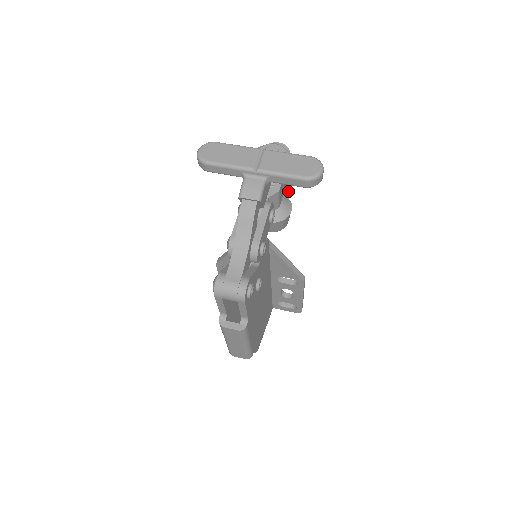
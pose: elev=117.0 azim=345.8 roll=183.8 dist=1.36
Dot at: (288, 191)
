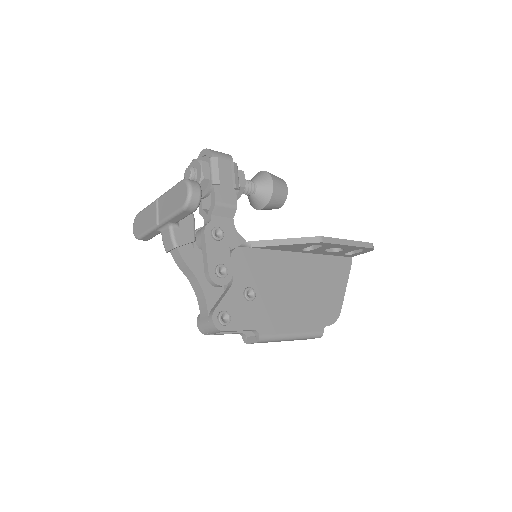
Dot at: (235, 187)
